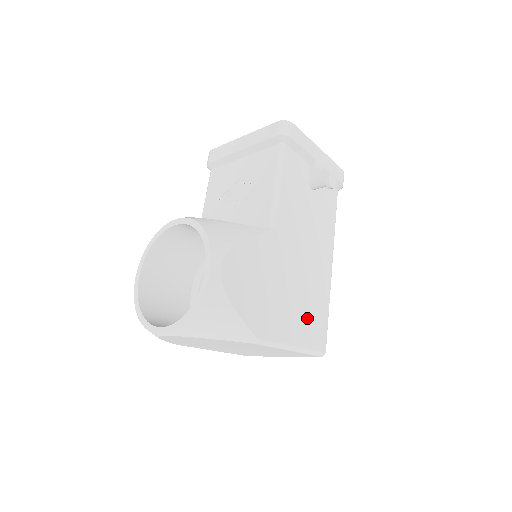
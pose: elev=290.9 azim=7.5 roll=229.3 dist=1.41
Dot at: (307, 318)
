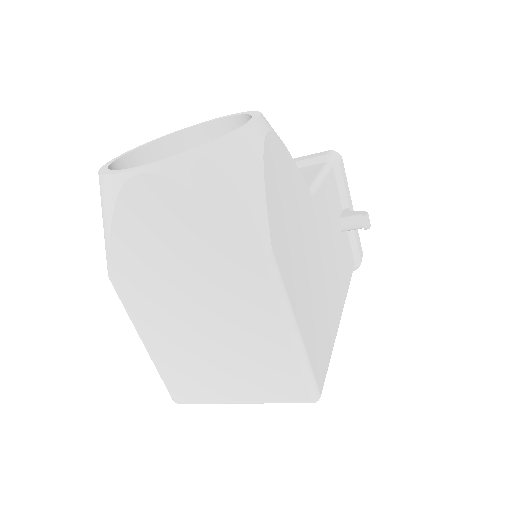
Dot at: (315, 323)
